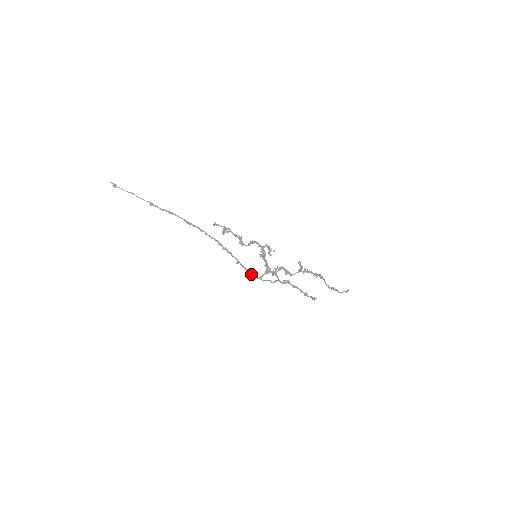
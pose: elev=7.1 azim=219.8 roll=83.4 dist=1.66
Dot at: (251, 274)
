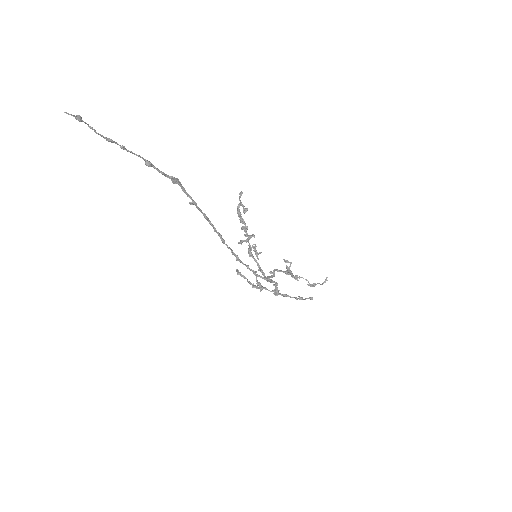
Dot at: occluded
